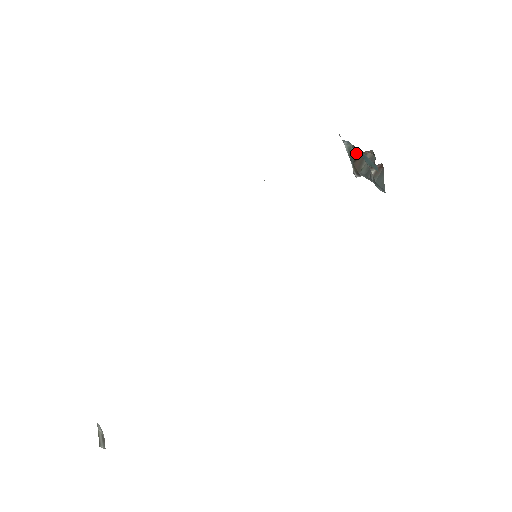
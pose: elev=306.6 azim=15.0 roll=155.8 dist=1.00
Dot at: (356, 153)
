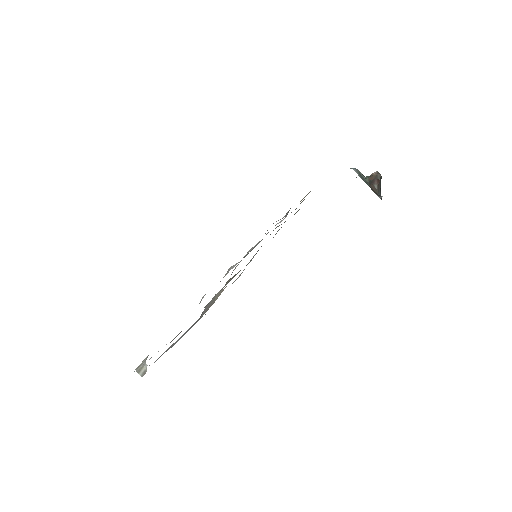
Dot at: (364, 176)
